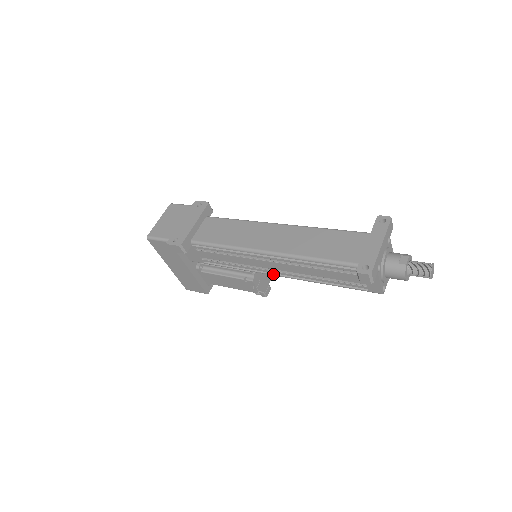
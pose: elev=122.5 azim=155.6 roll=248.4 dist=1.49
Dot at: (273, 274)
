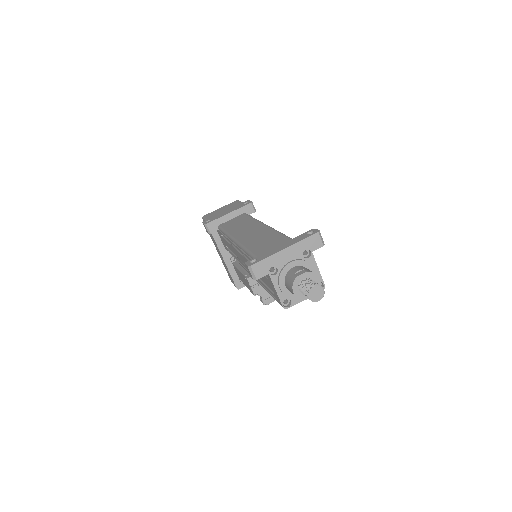
Dot at: (247, 270)
